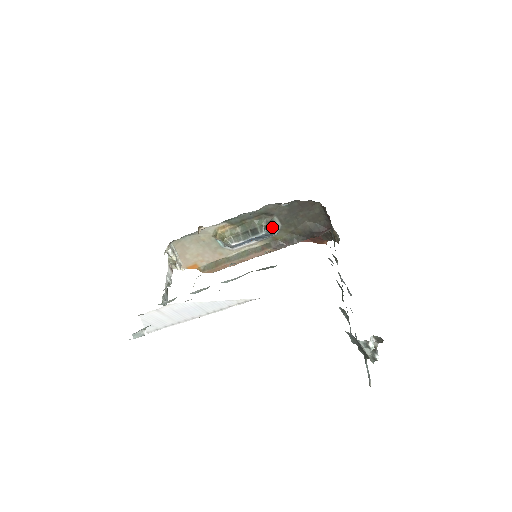
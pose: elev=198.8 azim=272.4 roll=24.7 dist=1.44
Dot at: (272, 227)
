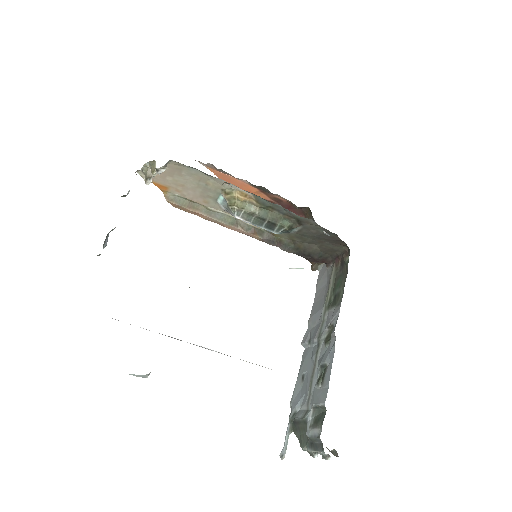
Dot at: (288, 231)
